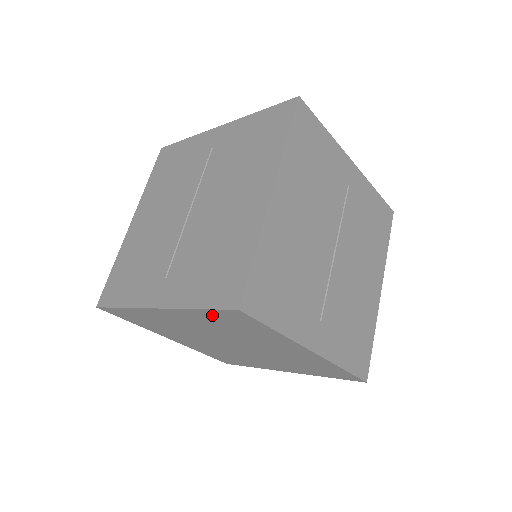
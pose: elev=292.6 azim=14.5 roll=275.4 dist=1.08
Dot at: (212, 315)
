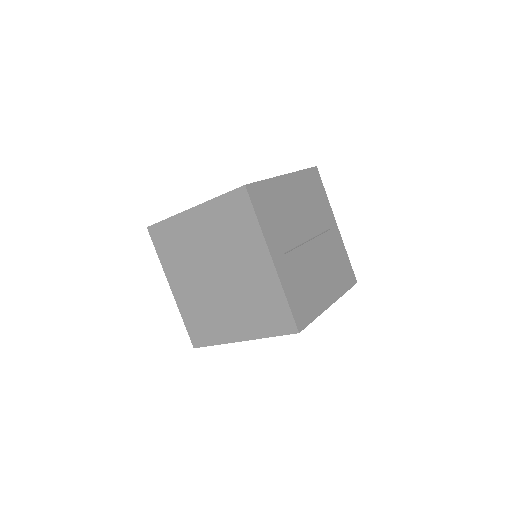
Dot at: (225, 204)
